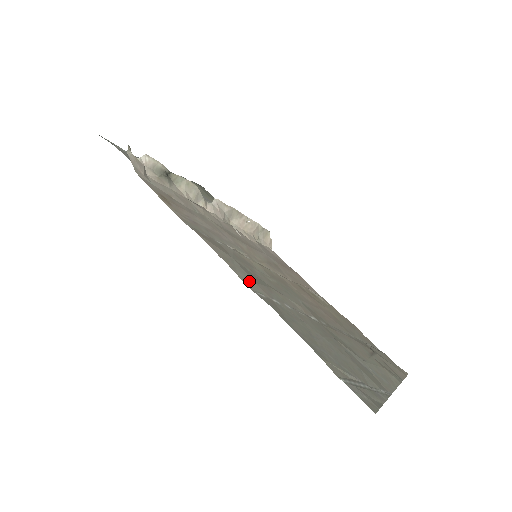
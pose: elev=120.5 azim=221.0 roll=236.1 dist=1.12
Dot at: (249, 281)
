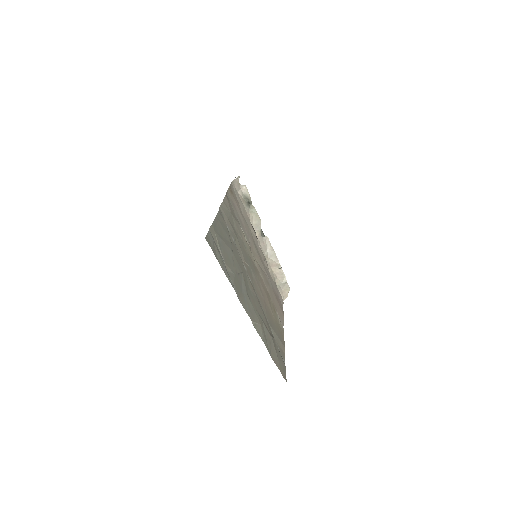
Dot at: (224, 212)
